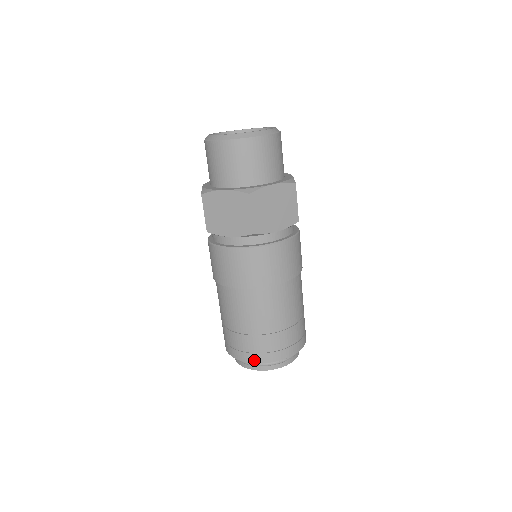
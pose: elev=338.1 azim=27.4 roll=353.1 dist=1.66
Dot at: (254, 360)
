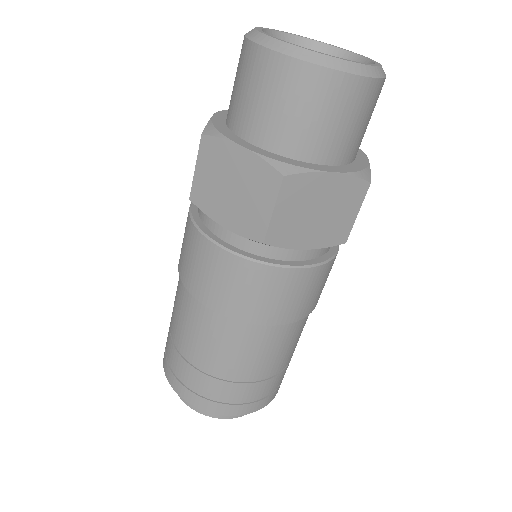
Dot at: (193, 401)
